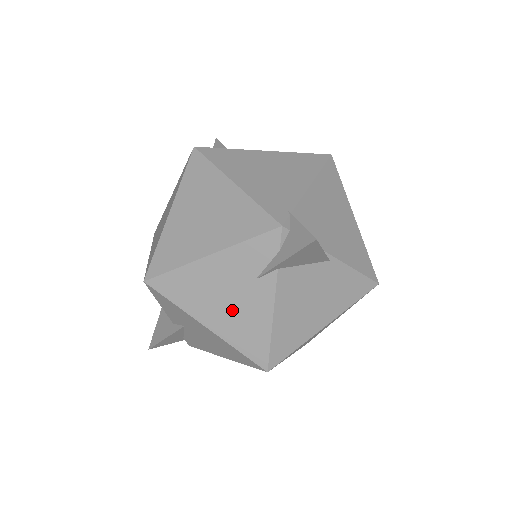
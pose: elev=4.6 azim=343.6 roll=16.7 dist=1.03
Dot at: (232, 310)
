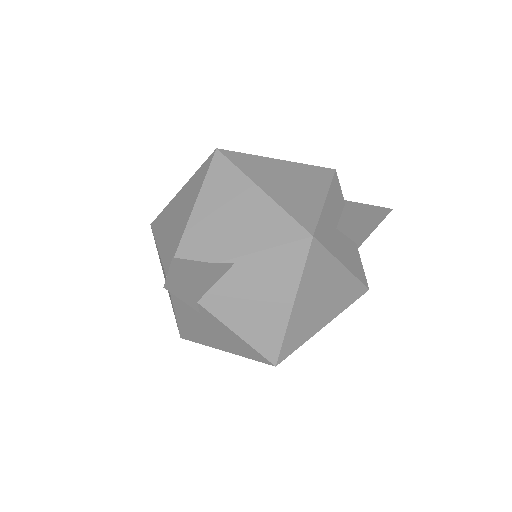
Dot at: (217, 336)
